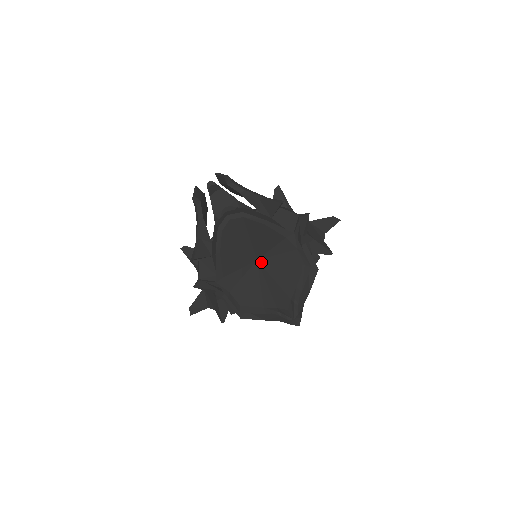
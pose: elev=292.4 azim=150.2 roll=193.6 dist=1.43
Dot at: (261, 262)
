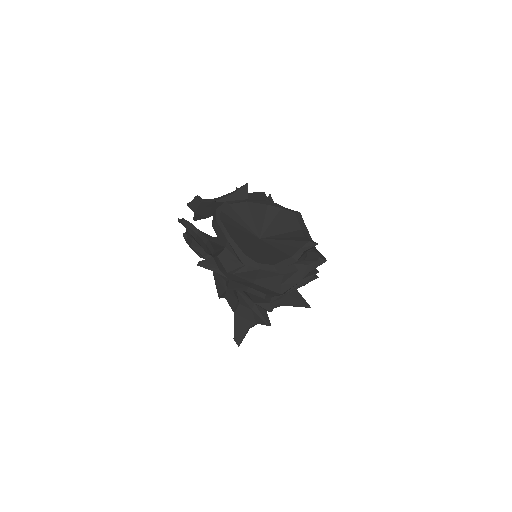
Dot at: (263, 237)
